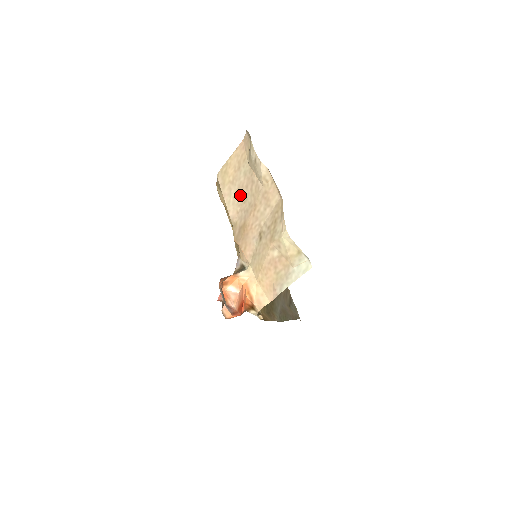
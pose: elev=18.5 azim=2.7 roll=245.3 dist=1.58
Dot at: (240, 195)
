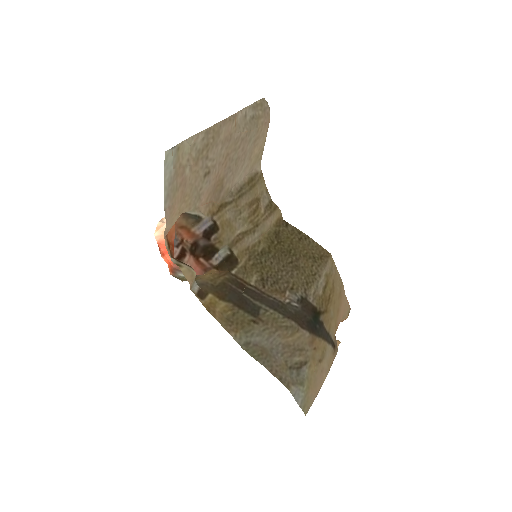
Dot at: (241, 162)
